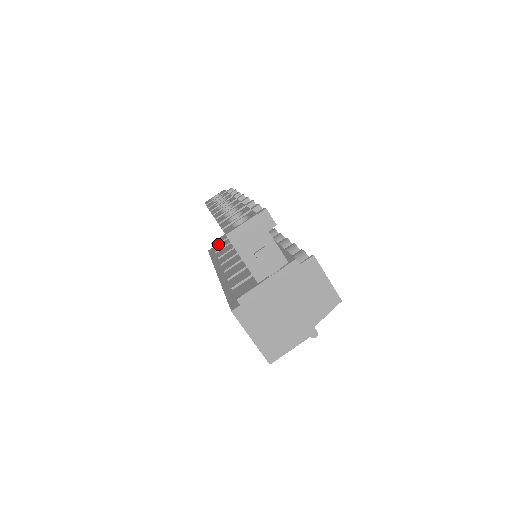
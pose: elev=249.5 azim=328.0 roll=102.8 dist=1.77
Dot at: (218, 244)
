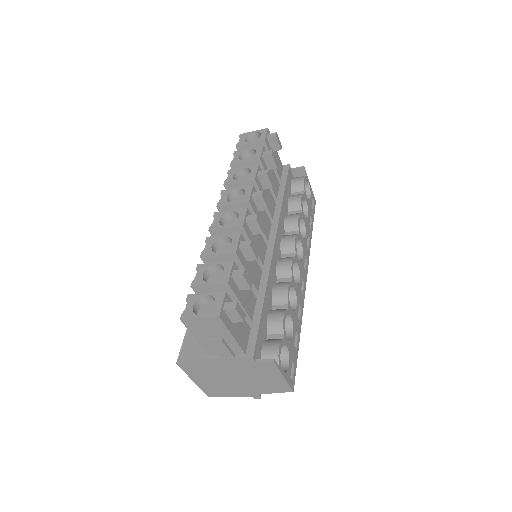
Dot at: occluded
